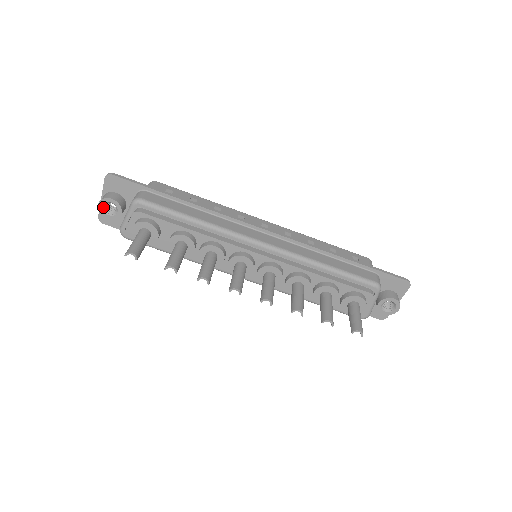
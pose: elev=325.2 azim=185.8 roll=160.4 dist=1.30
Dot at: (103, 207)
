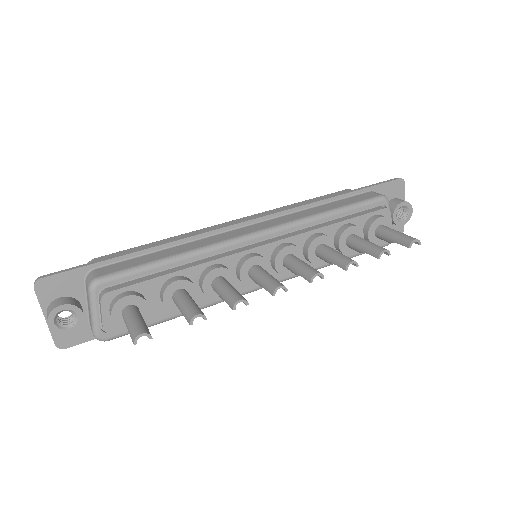
Dot at: (56, 324)
